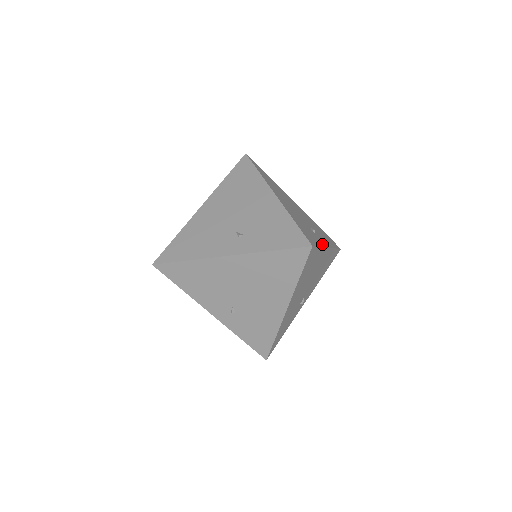
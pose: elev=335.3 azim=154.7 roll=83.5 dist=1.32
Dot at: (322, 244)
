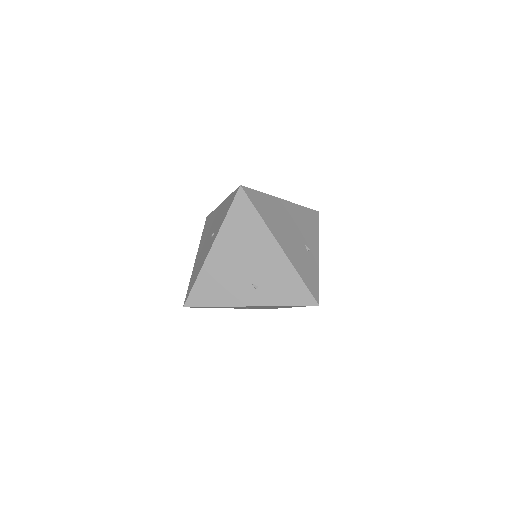
Dot at: (317, 265)
